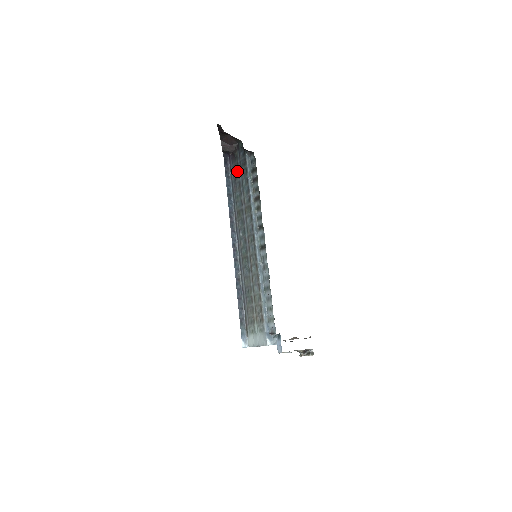
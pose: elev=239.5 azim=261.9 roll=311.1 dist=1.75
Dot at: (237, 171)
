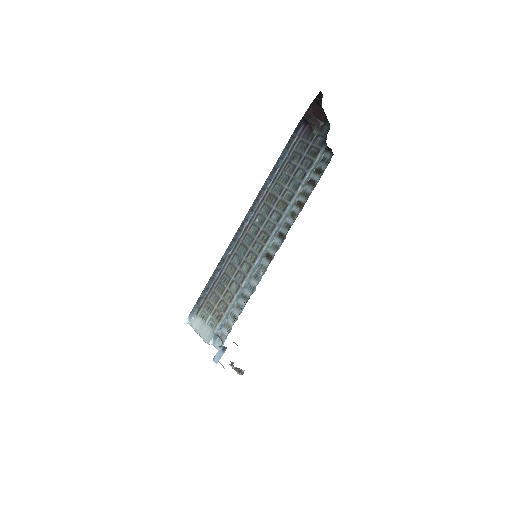
Dot at: (301, 152)
